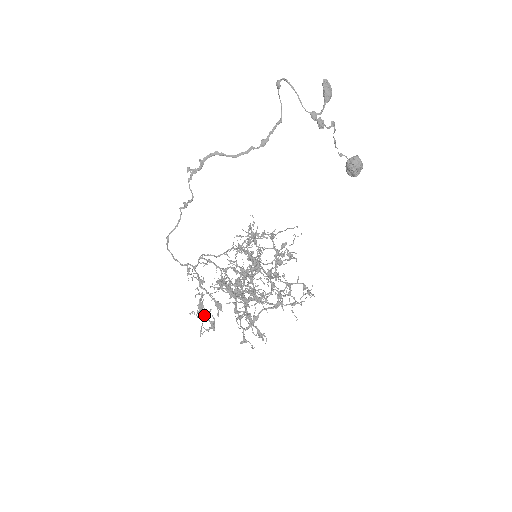
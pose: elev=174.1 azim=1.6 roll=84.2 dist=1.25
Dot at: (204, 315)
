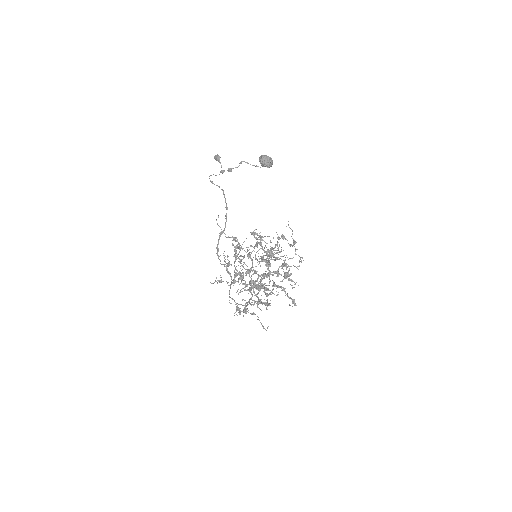
Dot at: (243, 311)
